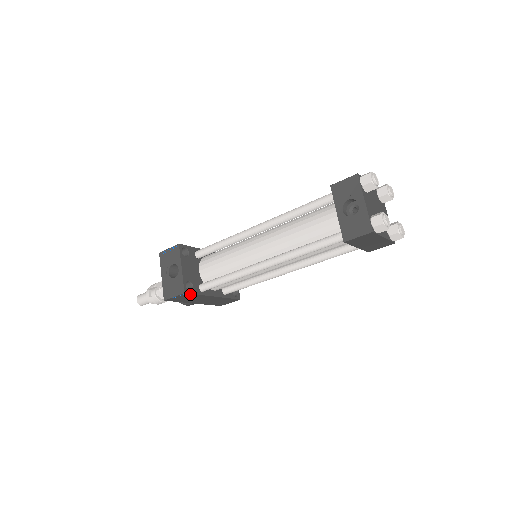
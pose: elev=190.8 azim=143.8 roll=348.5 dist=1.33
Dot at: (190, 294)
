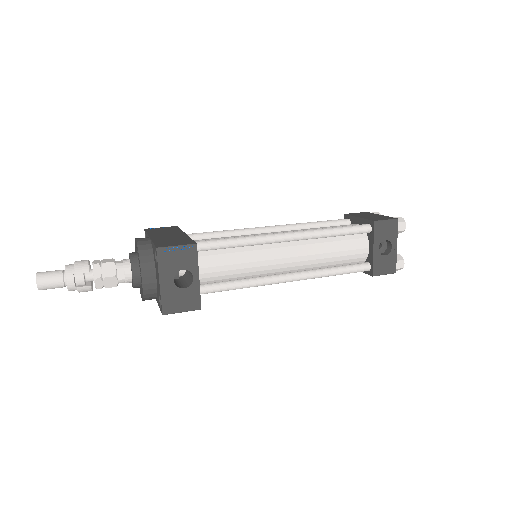
Dot at: occluded
